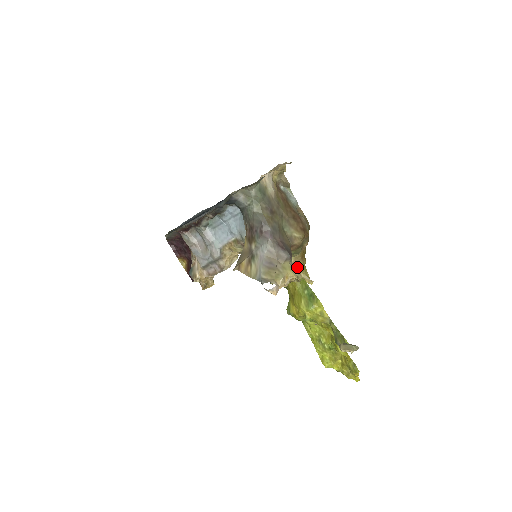
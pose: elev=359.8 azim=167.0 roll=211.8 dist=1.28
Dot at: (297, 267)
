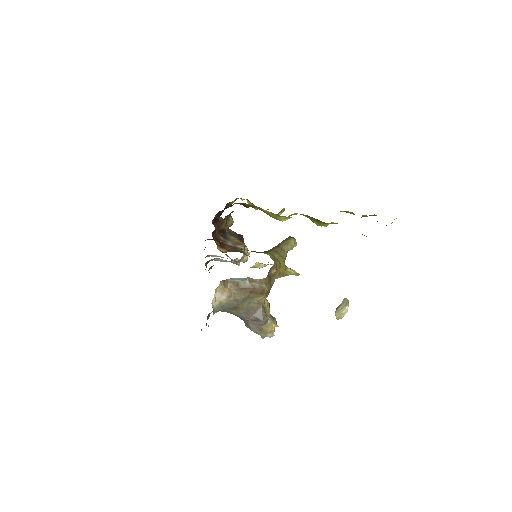
Dot at: (281, 276)
